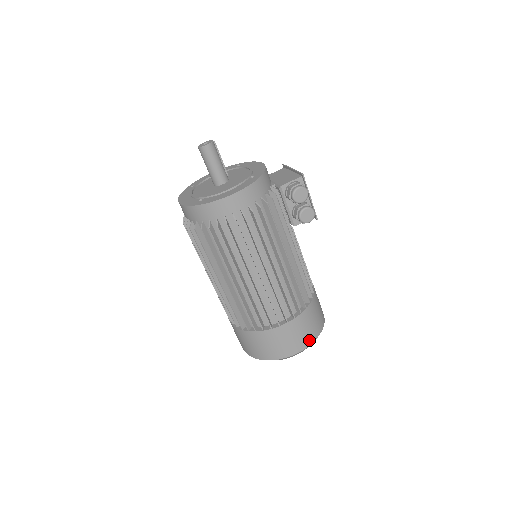
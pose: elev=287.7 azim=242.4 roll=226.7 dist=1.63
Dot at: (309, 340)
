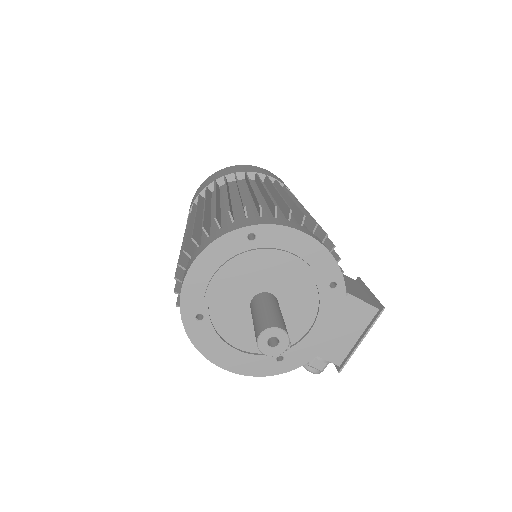
Dot at: occluded
